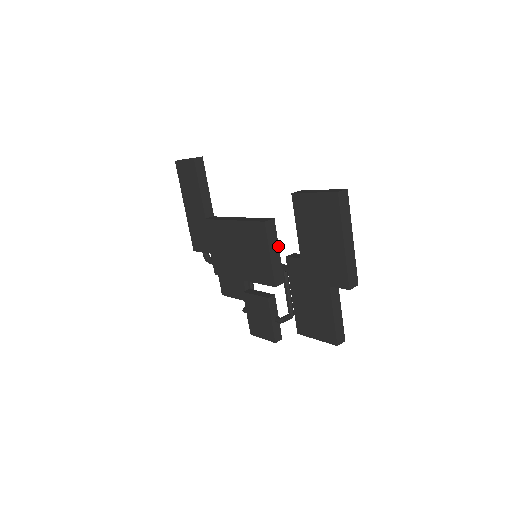
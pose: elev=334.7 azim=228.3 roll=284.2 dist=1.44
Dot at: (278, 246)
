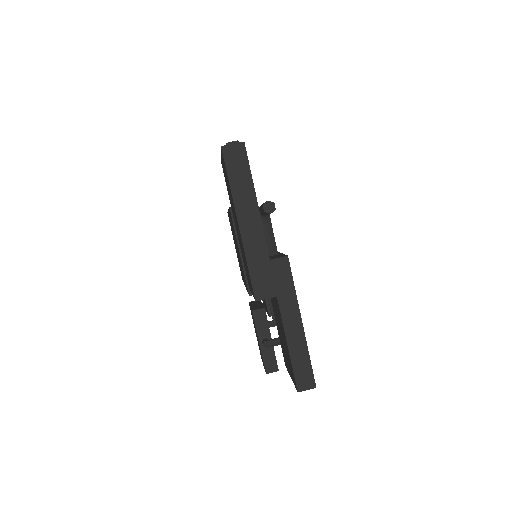
Dot at: occluded
